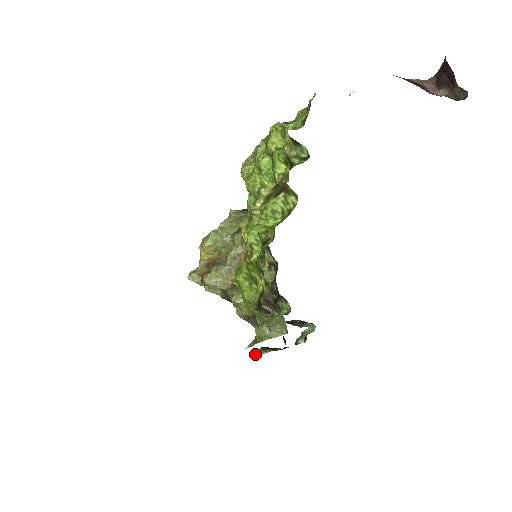
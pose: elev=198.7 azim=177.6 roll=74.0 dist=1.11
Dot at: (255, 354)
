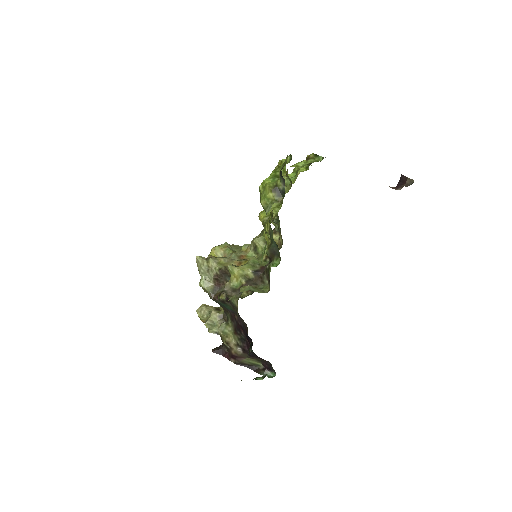
Dot at: occluded
